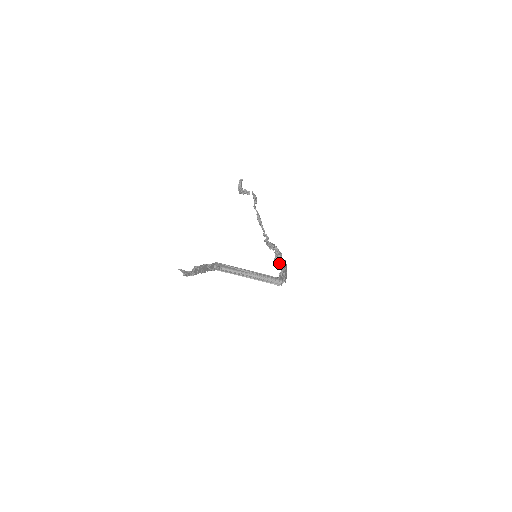
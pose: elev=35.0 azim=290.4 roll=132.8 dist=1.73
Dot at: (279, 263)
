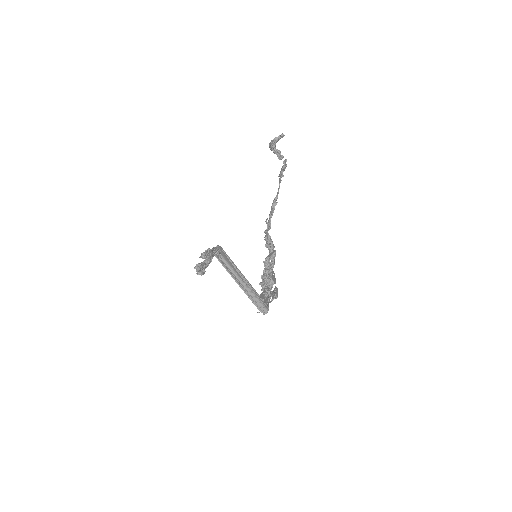
Dot at: (270, 277)
